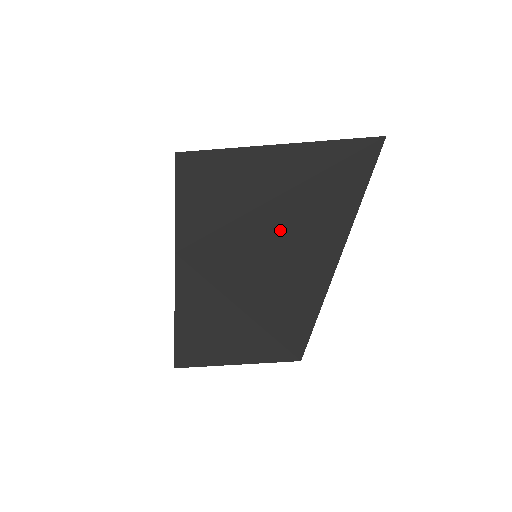
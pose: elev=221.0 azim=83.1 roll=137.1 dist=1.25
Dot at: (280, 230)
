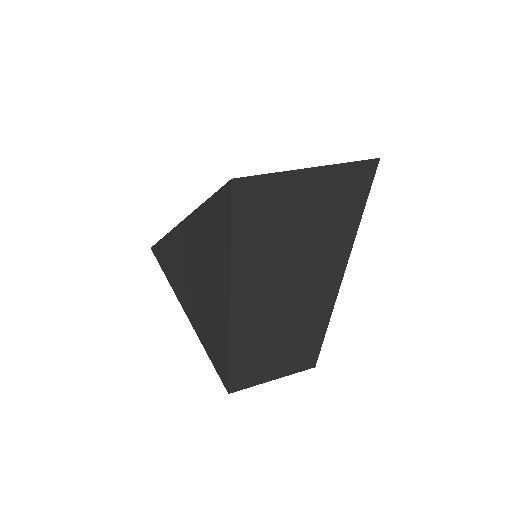
Dot at: (308, 260)
